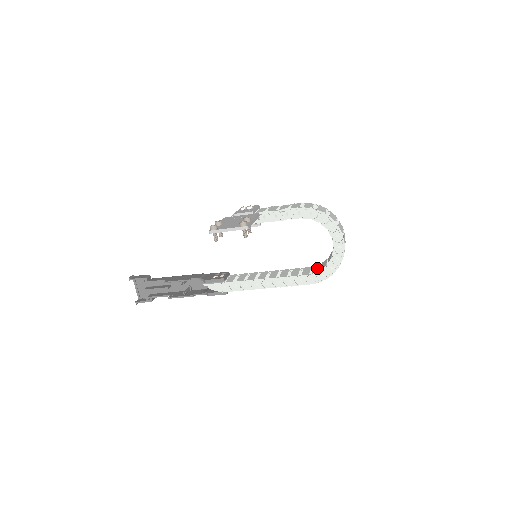
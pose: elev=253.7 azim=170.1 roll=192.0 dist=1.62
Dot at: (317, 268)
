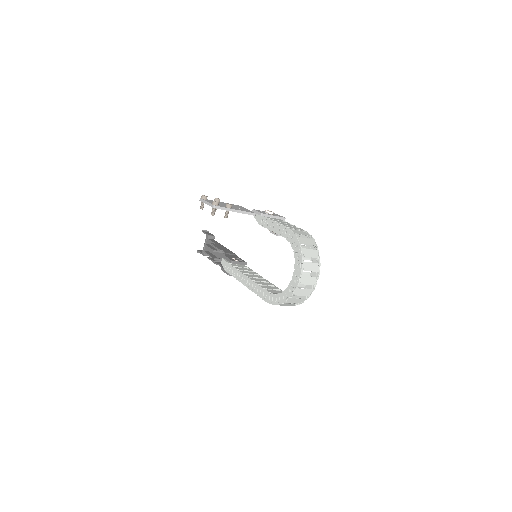
Dot at: occluded
